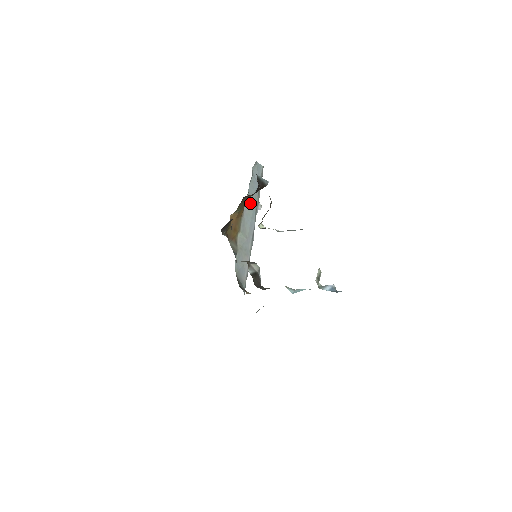
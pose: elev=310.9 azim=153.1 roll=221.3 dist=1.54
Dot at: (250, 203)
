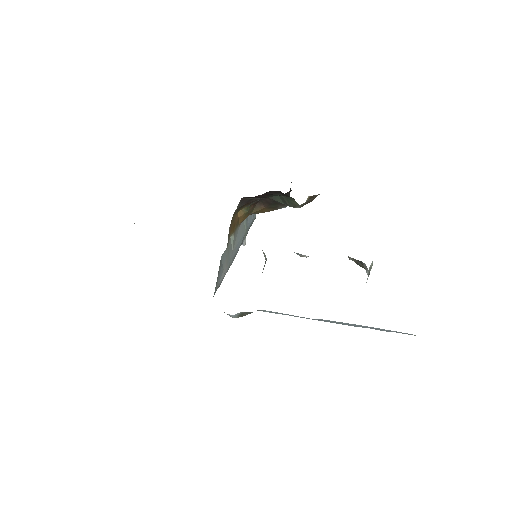
Dot at: (244, 227)
